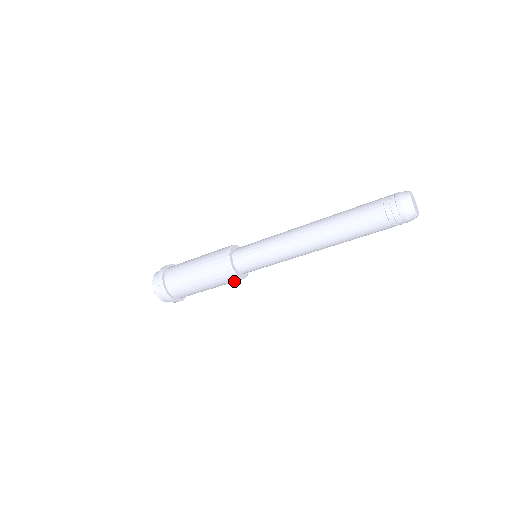
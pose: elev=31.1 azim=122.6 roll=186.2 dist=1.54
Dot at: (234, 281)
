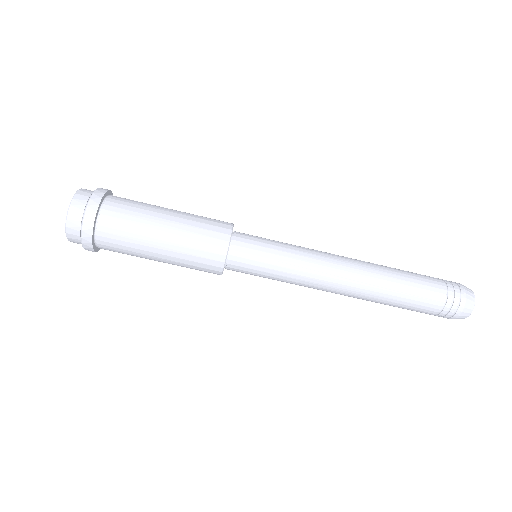
Dot at: (210, 253)
